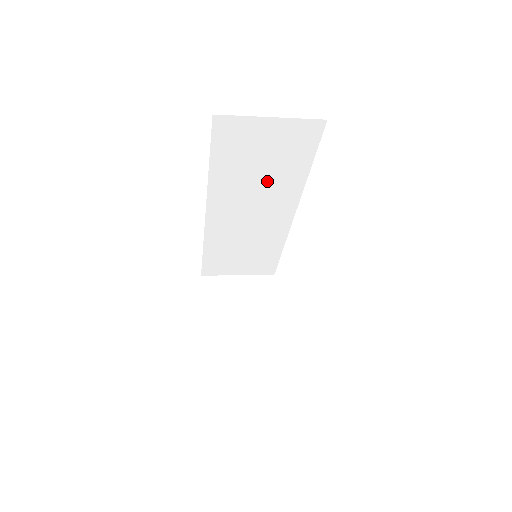
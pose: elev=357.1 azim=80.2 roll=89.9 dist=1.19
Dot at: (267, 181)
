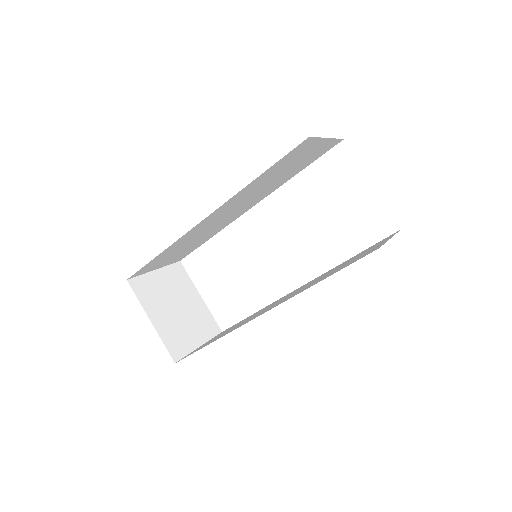
Dot at: (270, 185)
